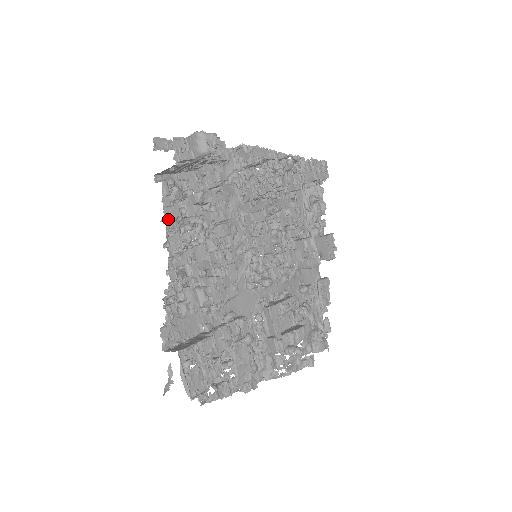
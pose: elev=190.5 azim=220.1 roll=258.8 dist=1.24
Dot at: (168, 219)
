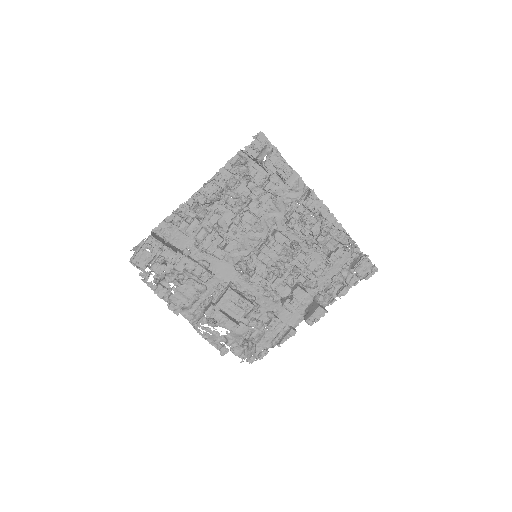
Dot at: (220, 175)
